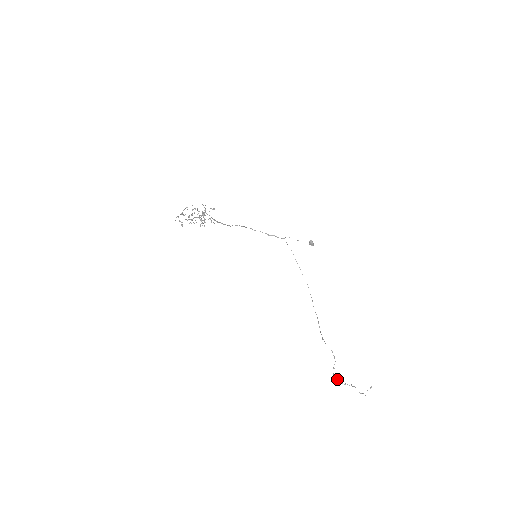
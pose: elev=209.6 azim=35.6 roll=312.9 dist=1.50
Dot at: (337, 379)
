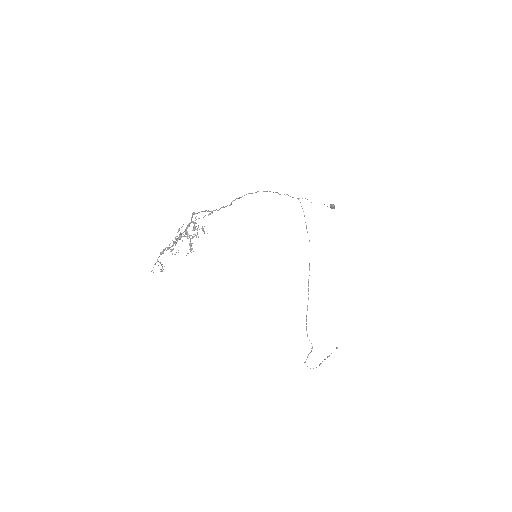
Dot at: occluded
